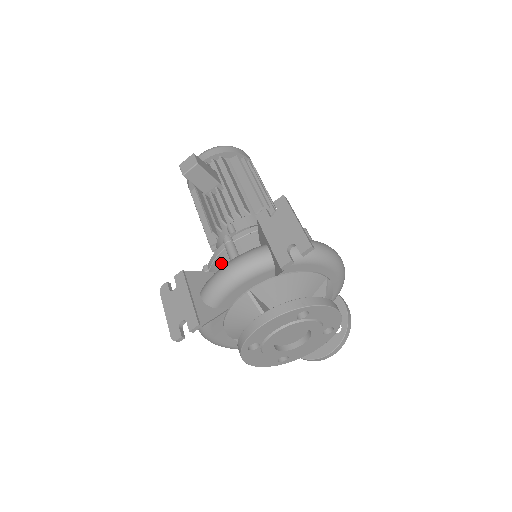
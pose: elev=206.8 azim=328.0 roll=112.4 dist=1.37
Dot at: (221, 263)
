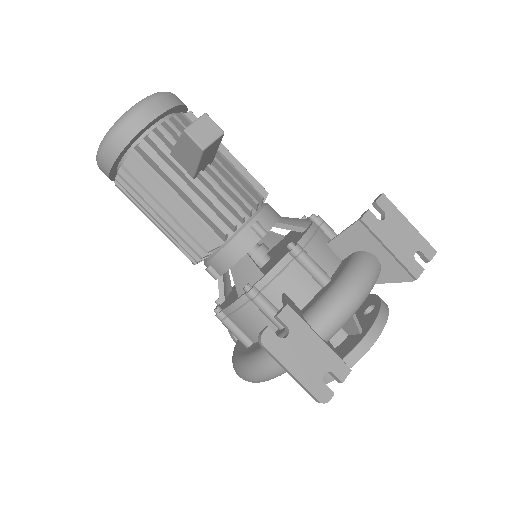
Dot at: (294, 280)
